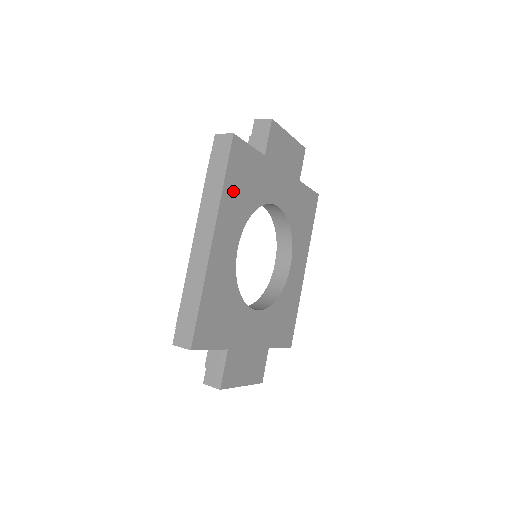
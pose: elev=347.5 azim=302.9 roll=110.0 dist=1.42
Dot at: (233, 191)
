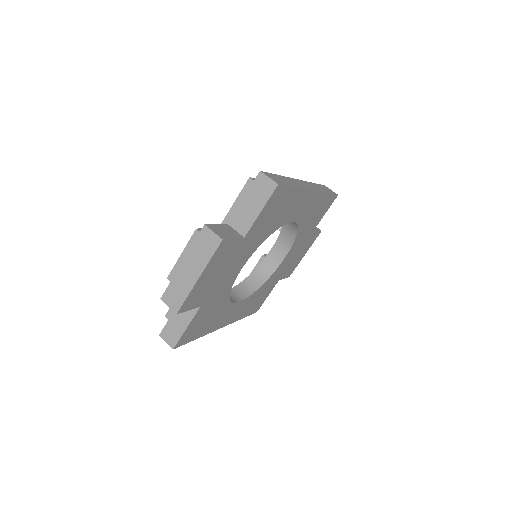
Dot at: (207, 327)
